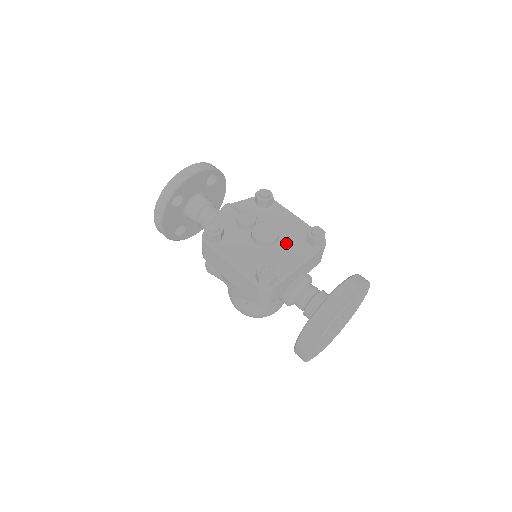
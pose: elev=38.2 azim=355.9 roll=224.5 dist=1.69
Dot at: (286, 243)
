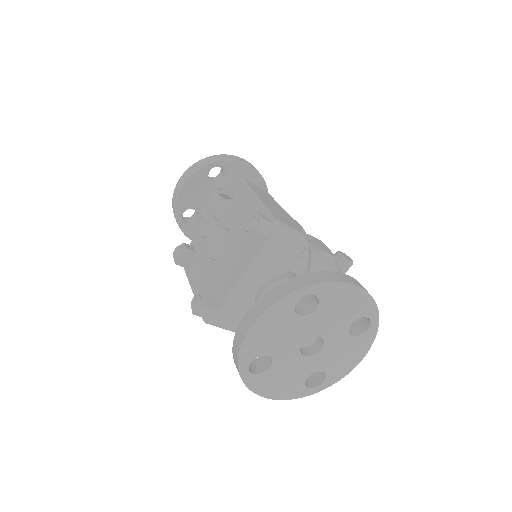
Dot at: (237, 247)
